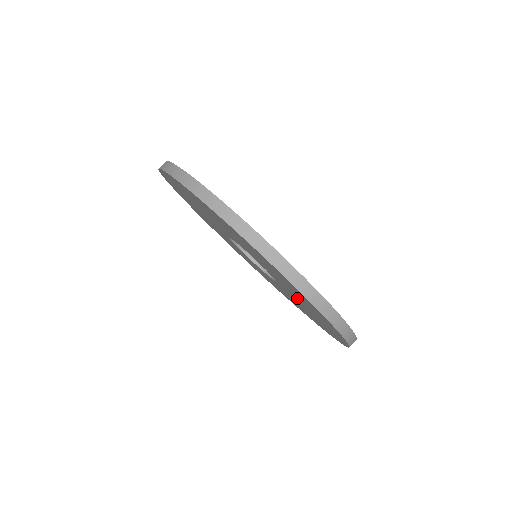
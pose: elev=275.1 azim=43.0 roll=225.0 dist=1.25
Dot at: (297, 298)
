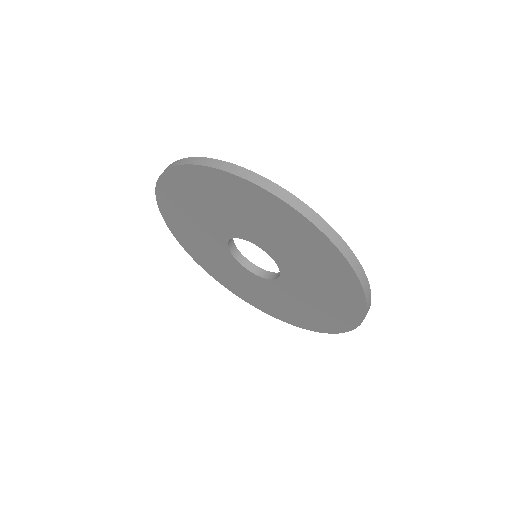
Dot at: (299, 262)
